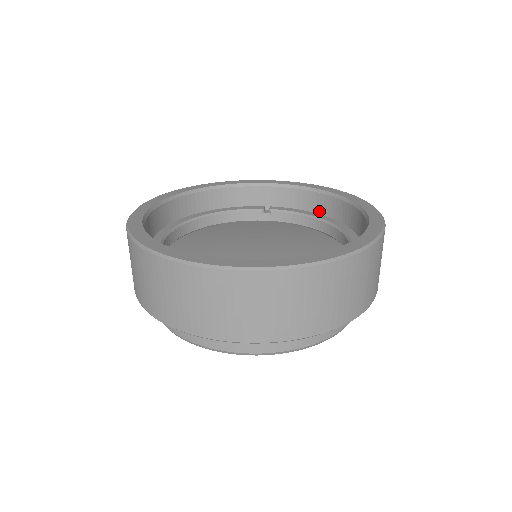
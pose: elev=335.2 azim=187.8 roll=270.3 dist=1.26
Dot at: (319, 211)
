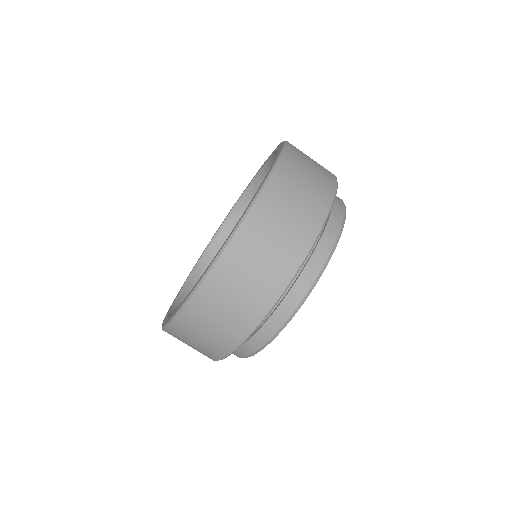
Dot at: occluded
